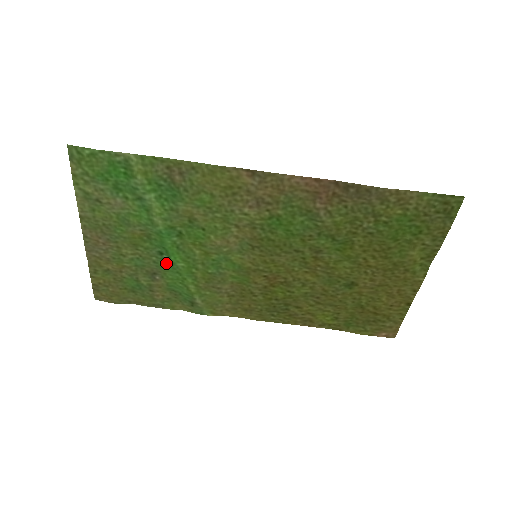
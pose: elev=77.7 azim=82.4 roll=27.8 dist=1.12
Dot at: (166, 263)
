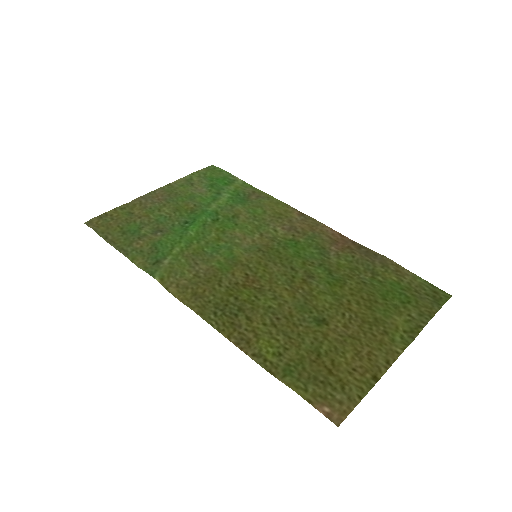
Dot at: (181, 229)
